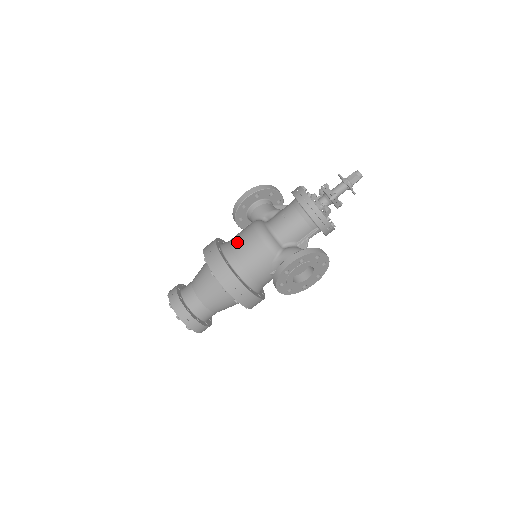
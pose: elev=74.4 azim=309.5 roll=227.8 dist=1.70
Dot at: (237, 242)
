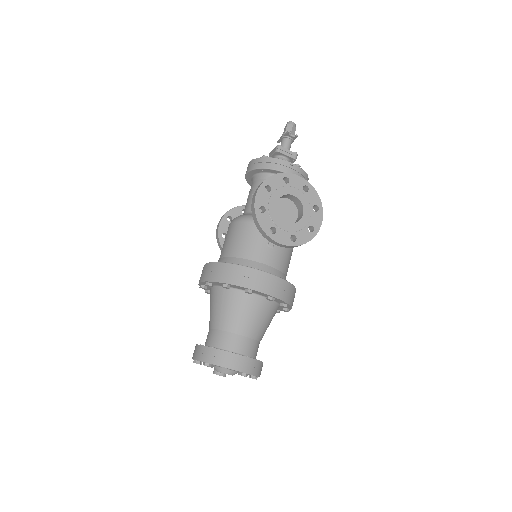
Dot at: occluded
